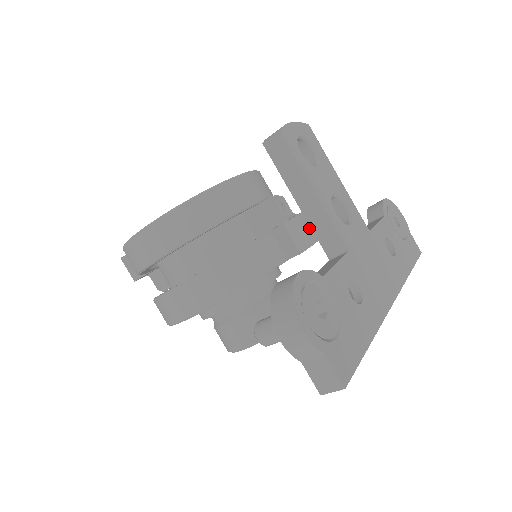
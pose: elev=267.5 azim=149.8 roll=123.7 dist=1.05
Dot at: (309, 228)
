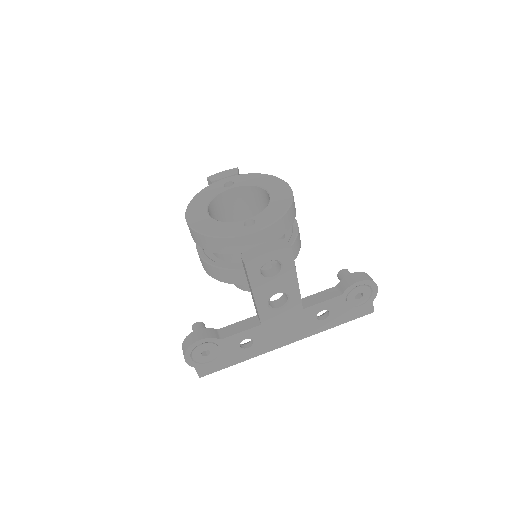
Dot at: occluded
